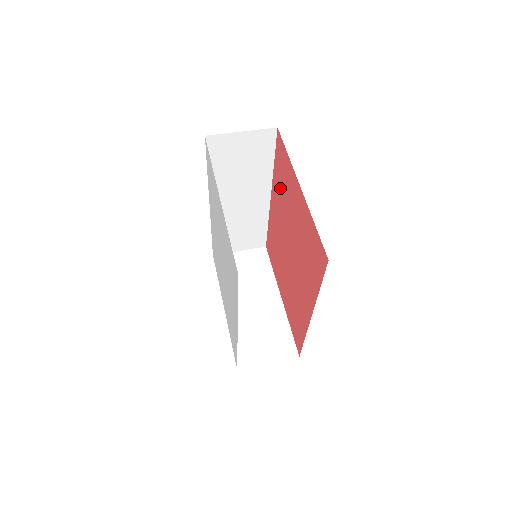
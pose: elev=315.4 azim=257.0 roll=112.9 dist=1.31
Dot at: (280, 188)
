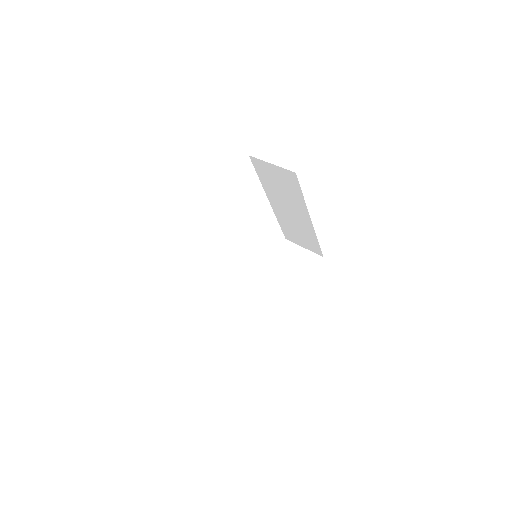
Dot at: occluded
